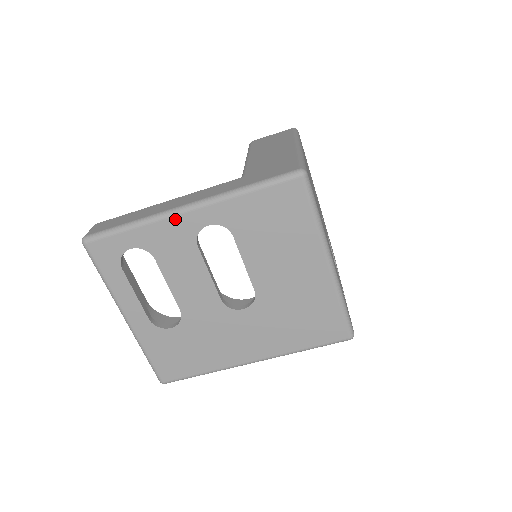
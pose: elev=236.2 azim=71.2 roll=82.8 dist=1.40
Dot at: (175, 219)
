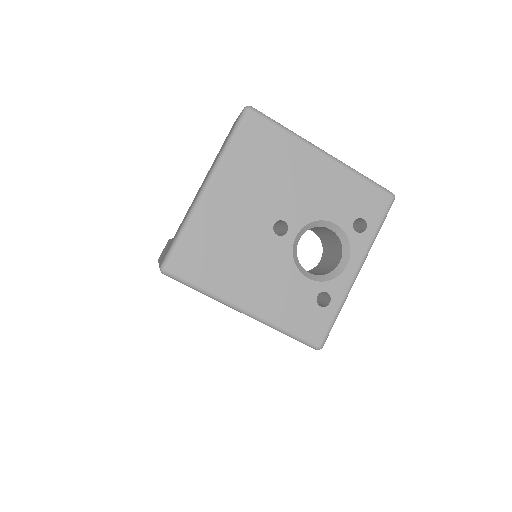
Dot at: occluded
